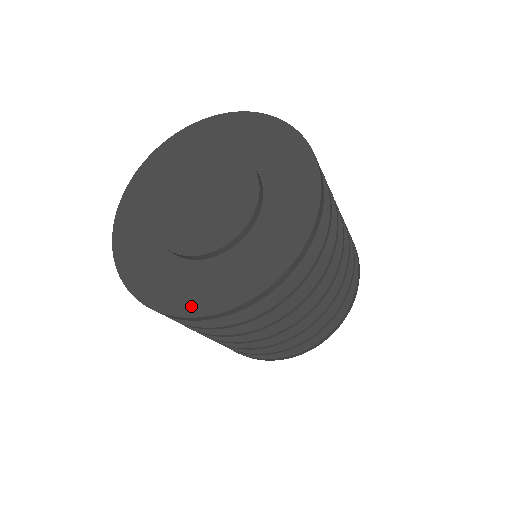
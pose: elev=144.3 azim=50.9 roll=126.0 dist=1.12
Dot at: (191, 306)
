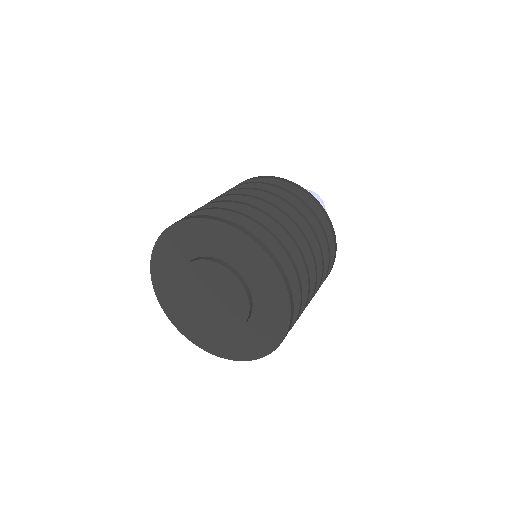
Dot at: (236, 355)
